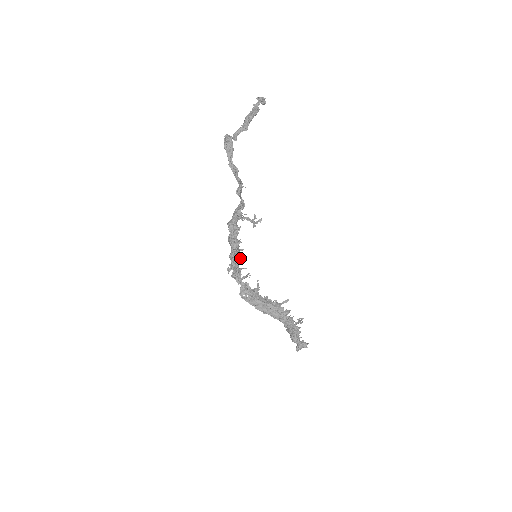
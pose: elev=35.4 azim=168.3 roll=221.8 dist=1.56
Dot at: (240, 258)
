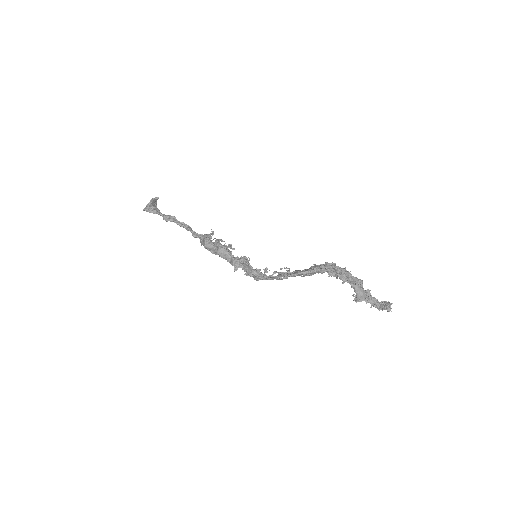
Dot at: (244, 257)
